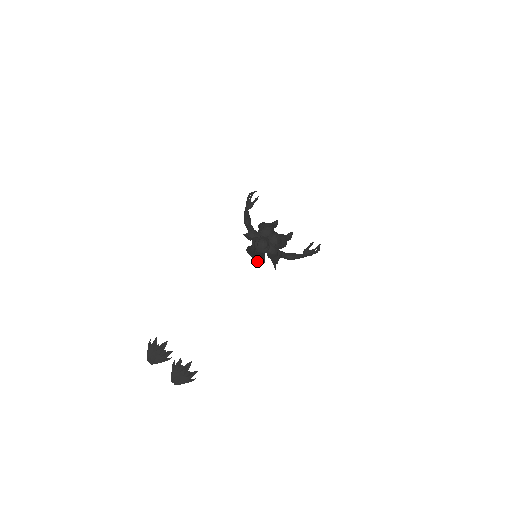
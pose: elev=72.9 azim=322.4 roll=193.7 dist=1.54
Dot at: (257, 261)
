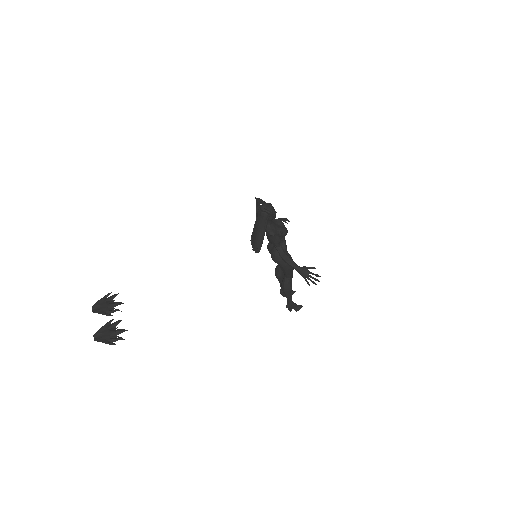
Dot at: (254, 249)
